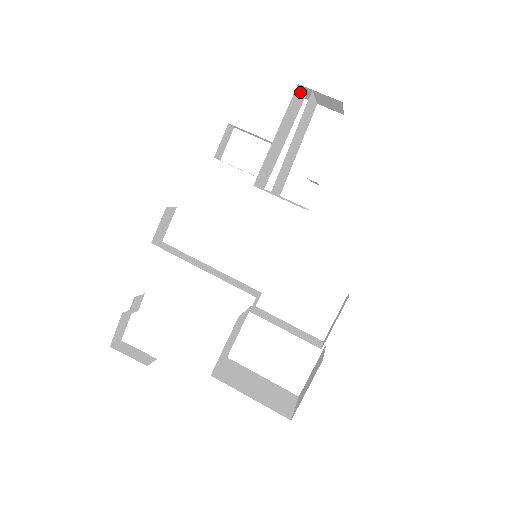
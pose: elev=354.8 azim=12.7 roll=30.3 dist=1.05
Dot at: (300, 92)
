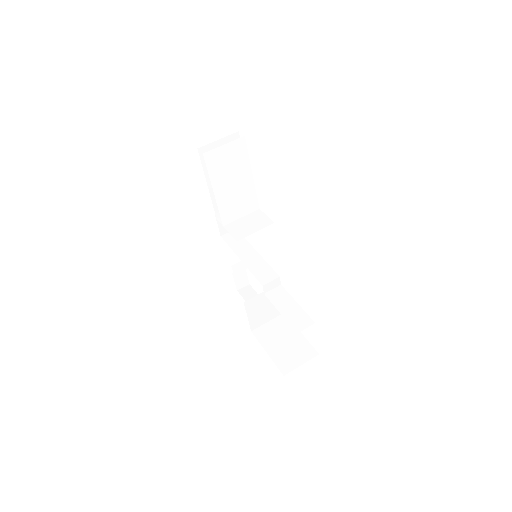
Dot at: (216, 142)
